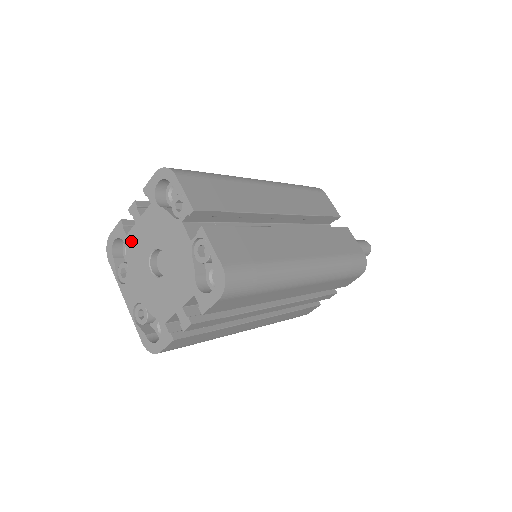
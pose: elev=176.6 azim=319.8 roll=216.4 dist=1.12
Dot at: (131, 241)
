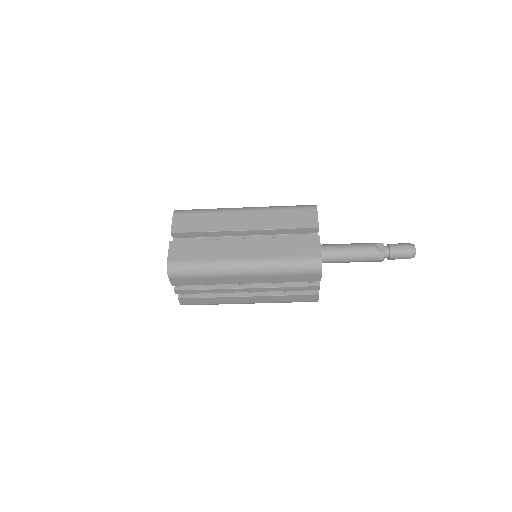
Dot at: occluded
